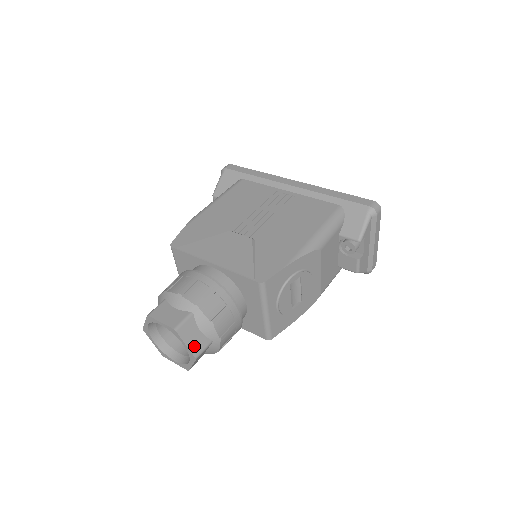
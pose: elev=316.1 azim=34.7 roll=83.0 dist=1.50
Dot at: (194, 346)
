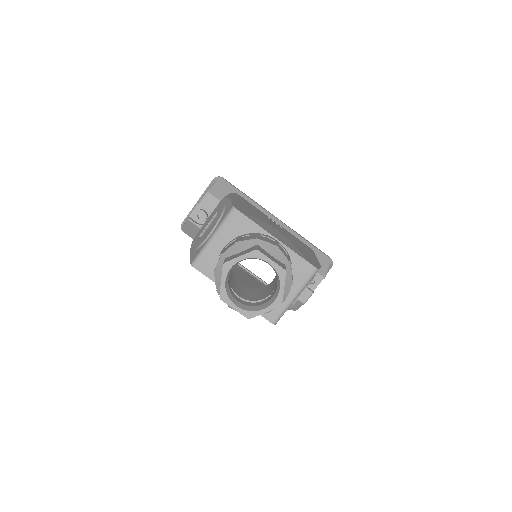
Dot at: occluded
